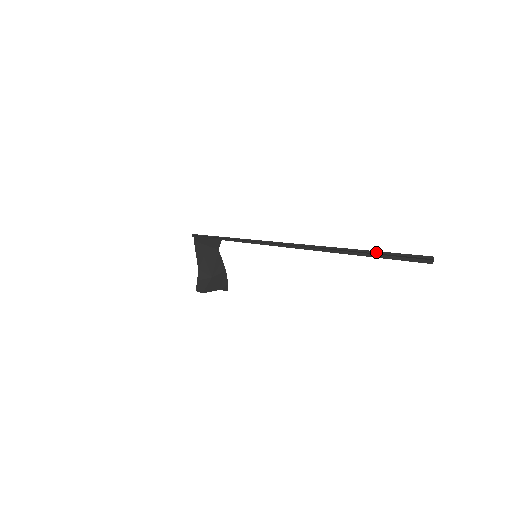
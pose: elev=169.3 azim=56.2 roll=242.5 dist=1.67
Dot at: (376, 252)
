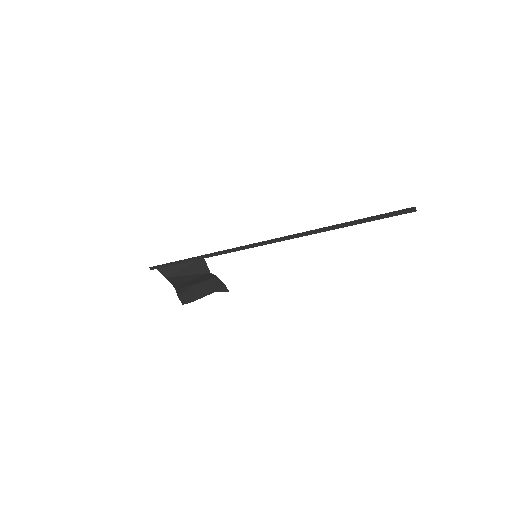
Dot at: (376, 217)
